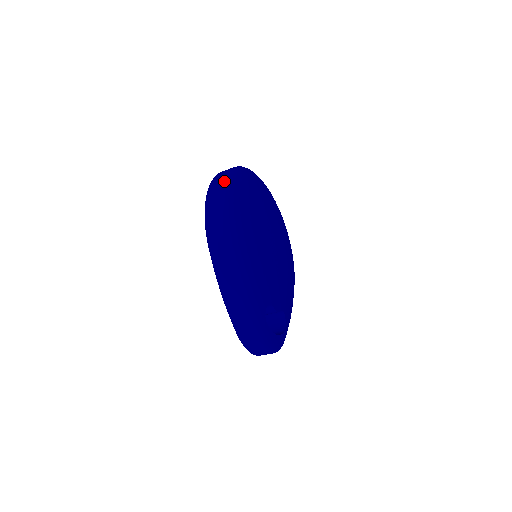
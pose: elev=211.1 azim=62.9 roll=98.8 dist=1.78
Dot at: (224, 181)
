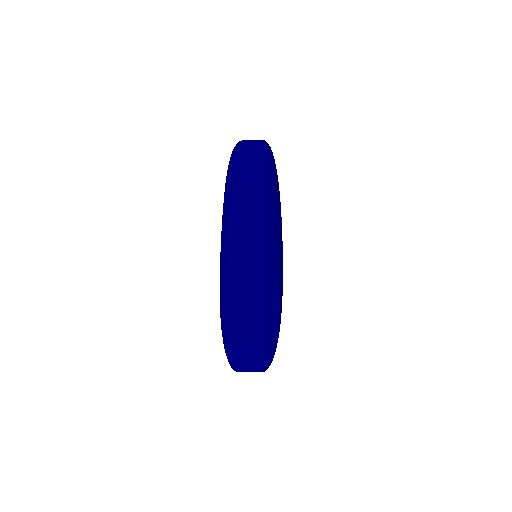
Dot at: occluded
